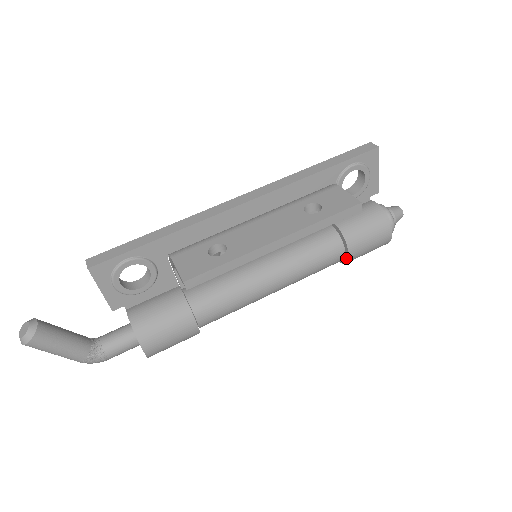
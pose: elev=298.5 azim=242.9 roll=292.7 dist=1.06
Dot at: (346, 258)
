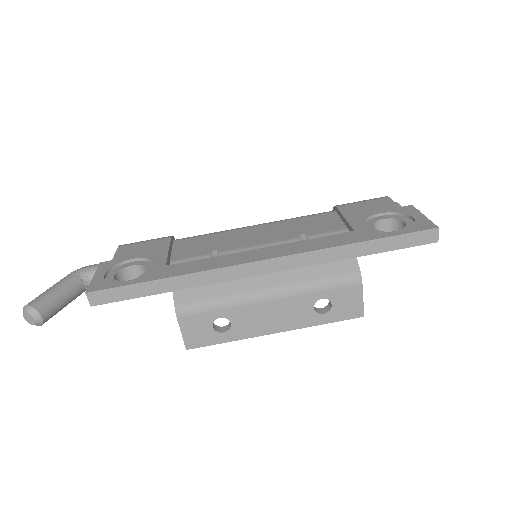
Dot at: occluded
